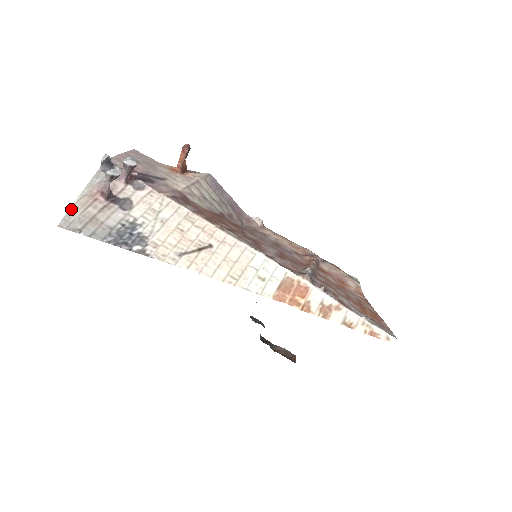
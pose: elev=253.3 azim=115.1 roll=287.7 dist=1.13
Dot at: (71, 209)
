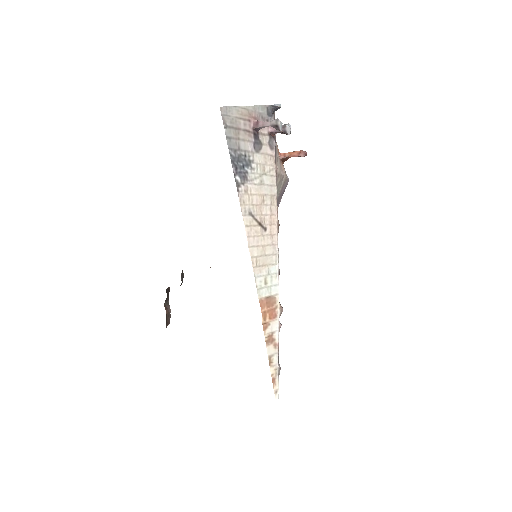
Dot at: (235, 107)
